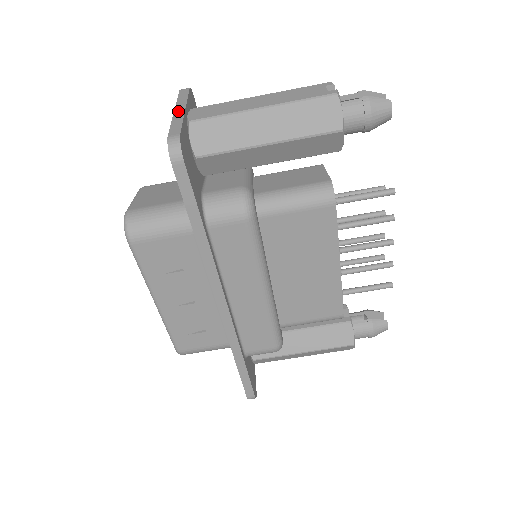
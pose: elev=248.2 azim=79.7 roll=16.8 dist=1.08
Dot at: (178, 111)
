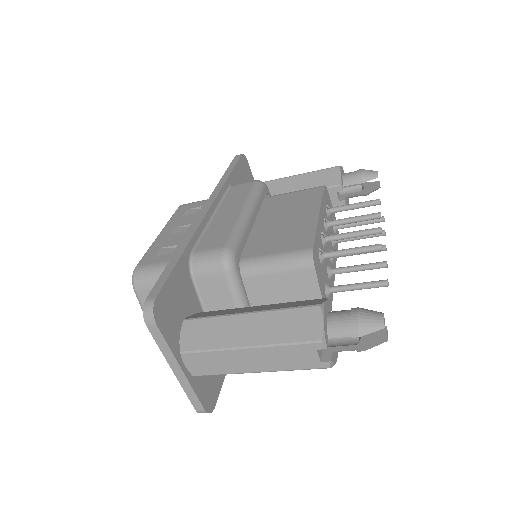
Dot at: (178, 374)
